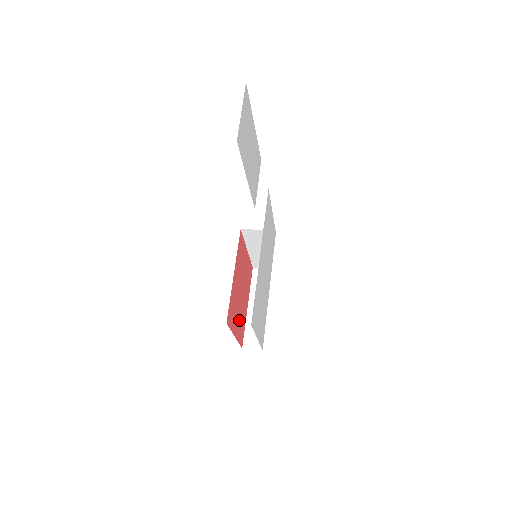
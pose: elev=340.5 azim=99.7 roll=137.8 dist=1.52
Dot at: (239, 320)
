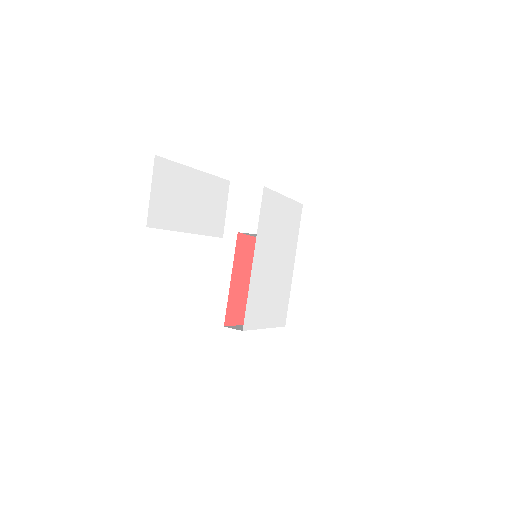
Dot at: occluded
